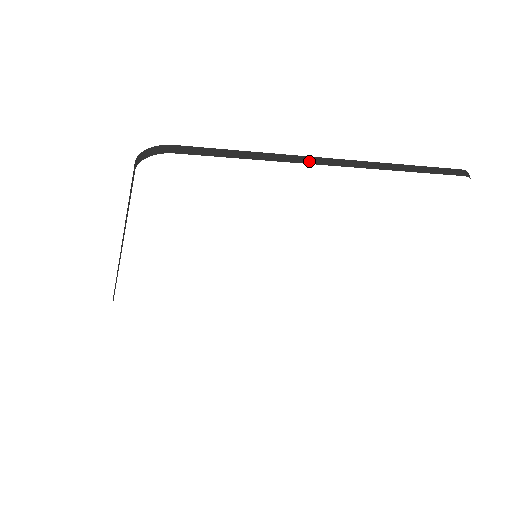
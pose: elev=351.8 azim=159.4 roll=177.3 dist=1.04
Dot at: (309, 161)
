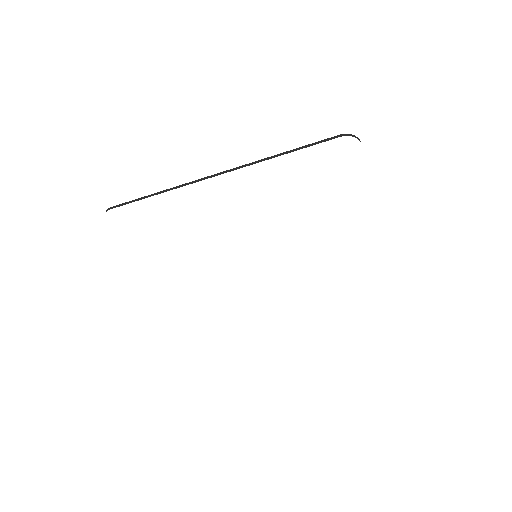
Dot at: occluded
